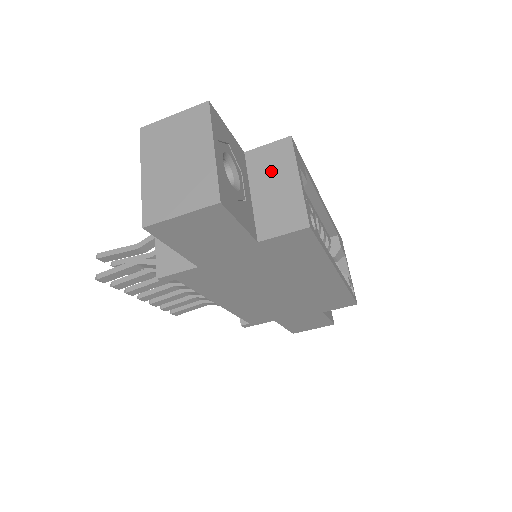
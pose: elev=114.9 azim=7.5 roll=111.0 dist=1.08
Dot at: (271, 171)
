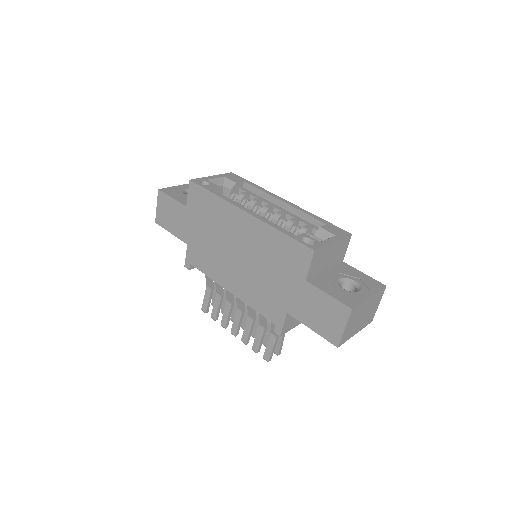
Dot at: occluded
